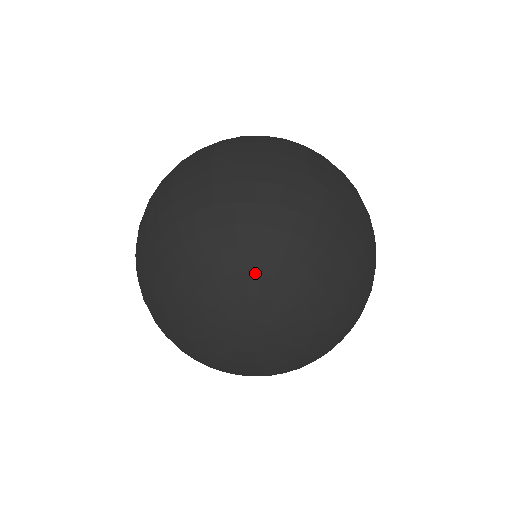
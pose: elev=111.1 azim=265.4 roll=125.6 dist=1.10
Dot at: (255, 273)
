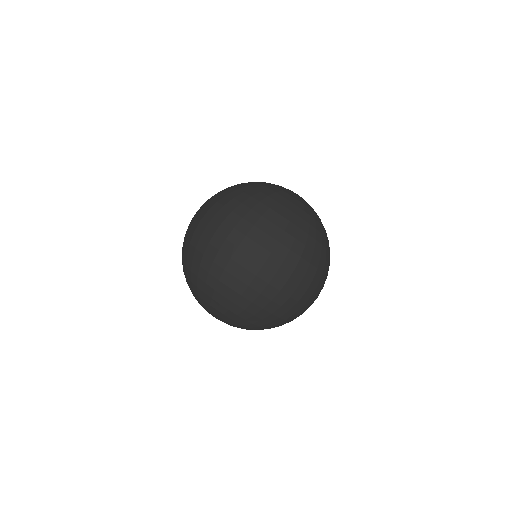
Dot at: (228, 322)
